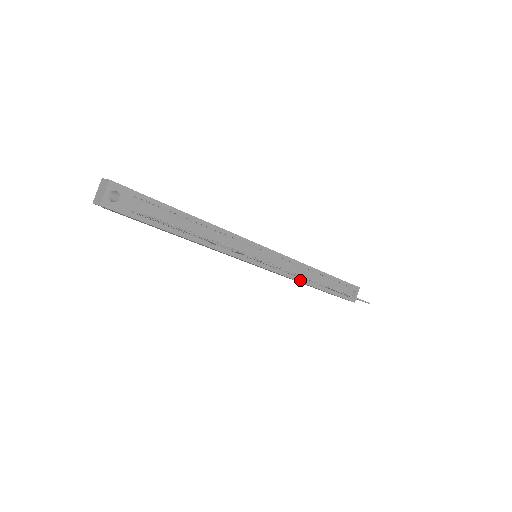
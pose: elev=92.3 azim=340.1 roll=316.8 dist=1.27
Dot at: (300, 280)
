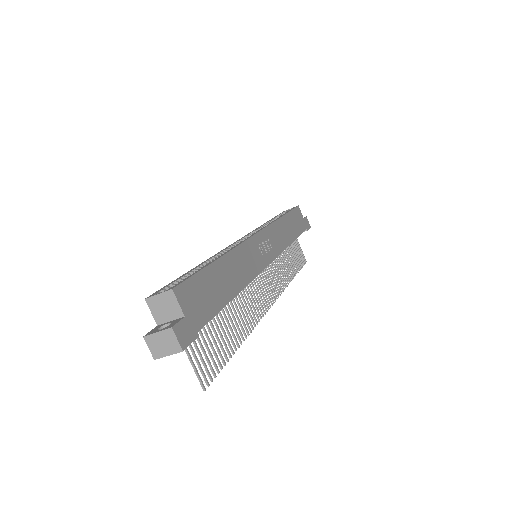
Dot at: occluded
